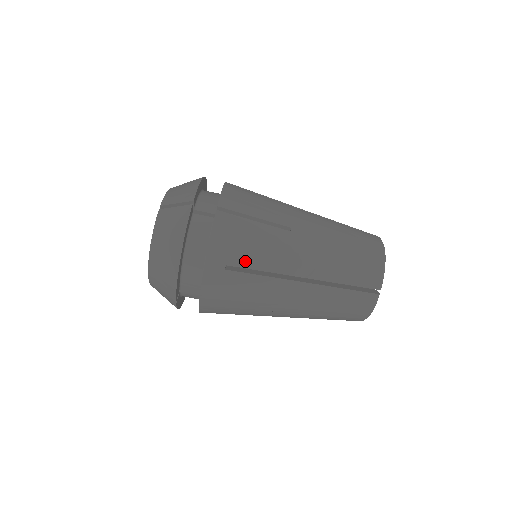
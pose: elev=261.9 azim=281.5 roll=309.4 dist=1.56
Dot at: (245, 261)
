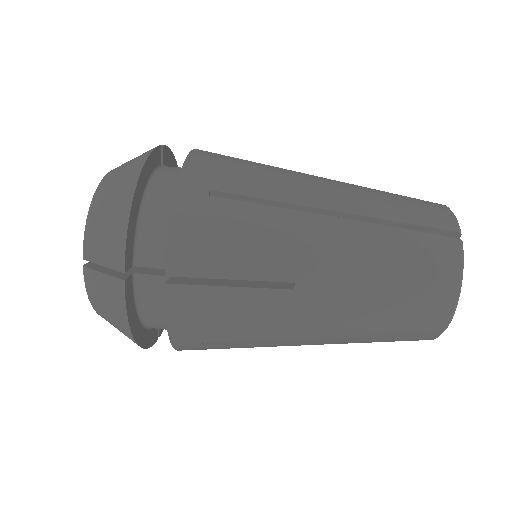
Dot at: (240, 186)
